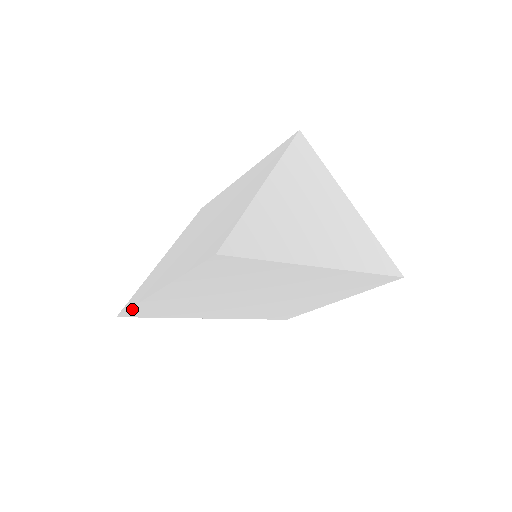
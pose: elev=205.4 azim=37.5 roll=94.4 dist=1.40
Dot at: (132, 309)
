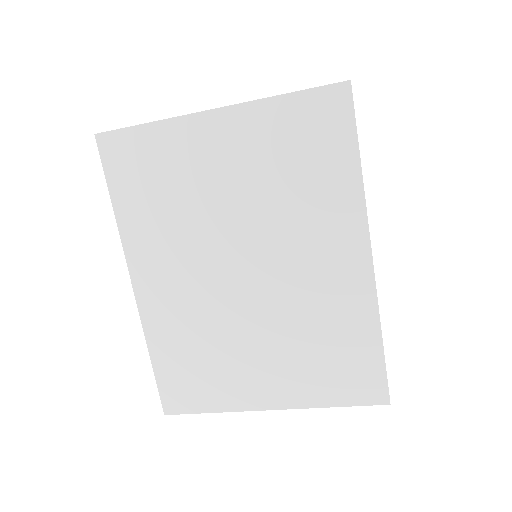
Dot at: (134, 131)
